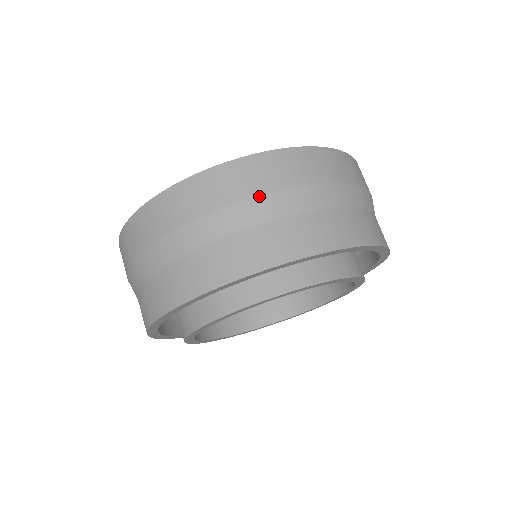
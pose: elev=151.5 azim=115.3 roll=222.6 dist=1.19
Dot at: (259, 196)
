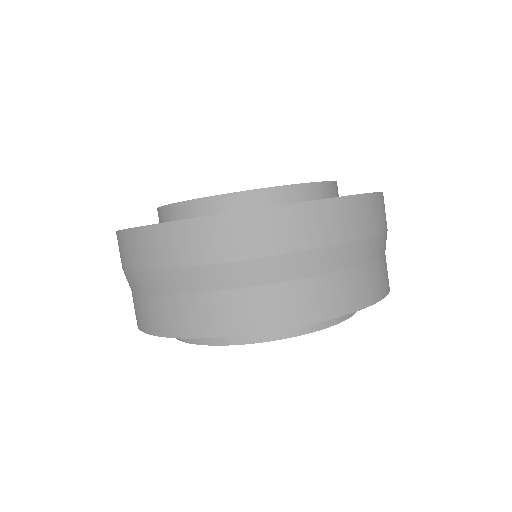
Dot at: (212, 265)
